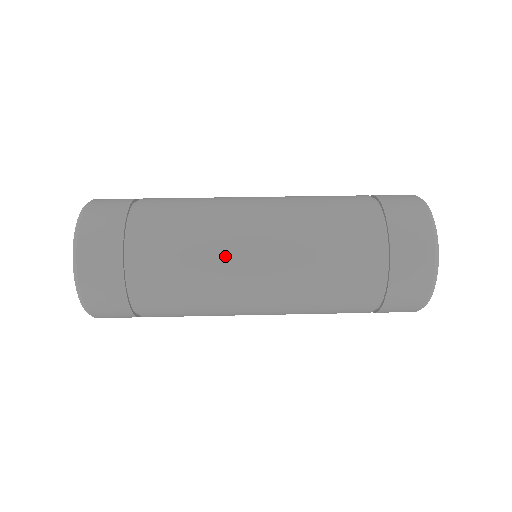
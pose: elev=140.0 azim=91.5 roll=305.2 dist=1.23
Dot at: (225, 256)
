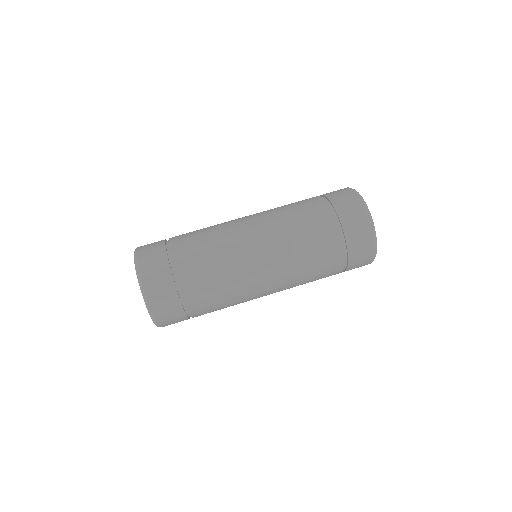
Dot at: (247, 290)
